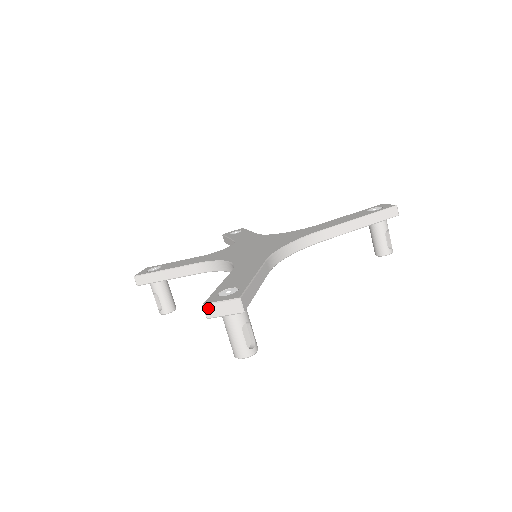
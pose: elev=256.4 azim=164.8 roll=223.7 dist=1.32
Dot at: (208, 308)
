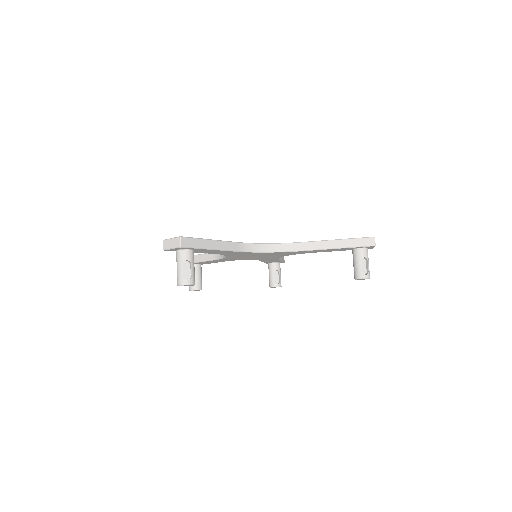
Dot at: (165, 242)
